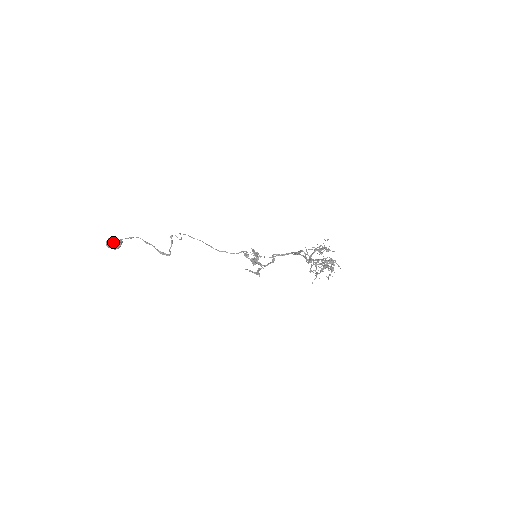
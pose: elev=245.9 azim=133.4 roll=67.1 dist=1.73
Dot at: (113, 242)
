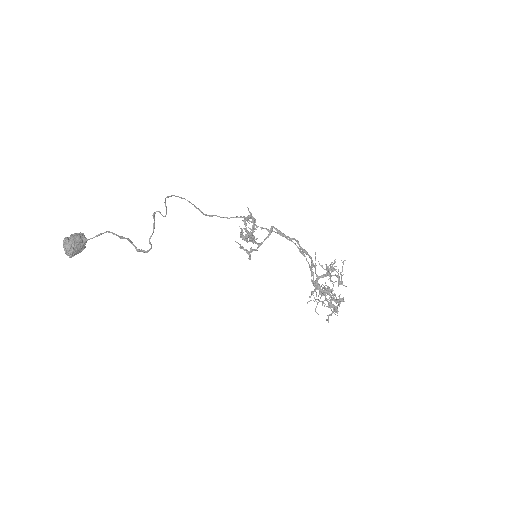
Dot at: (75, 252)
